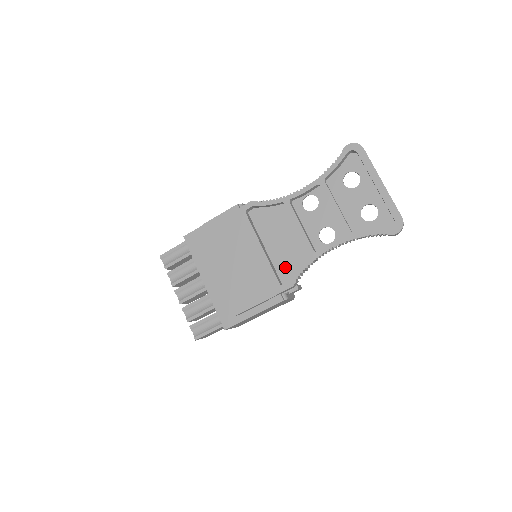
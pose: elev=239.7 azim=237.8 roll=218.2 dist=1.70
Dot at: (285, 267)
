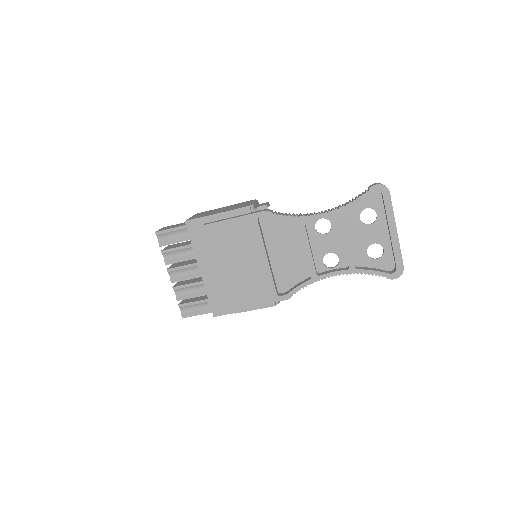
Dot at: (284, 278)
